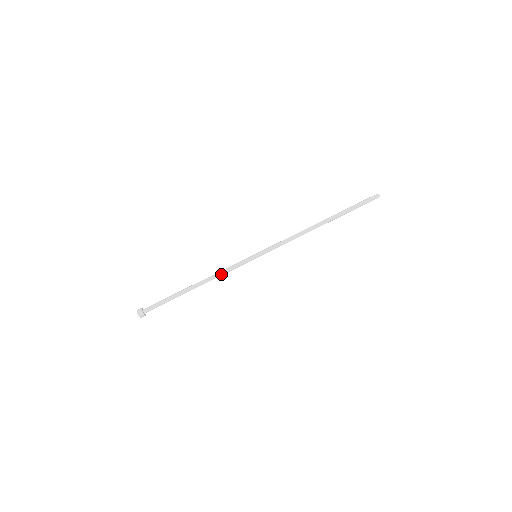
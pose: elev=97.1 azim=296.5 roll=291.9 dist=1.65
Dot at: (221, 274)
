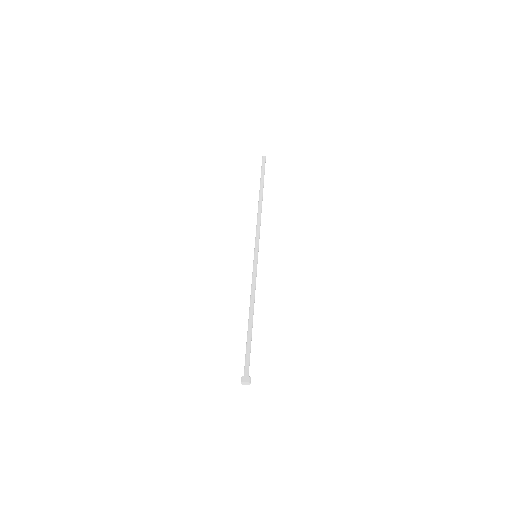
Dot at: occluded
